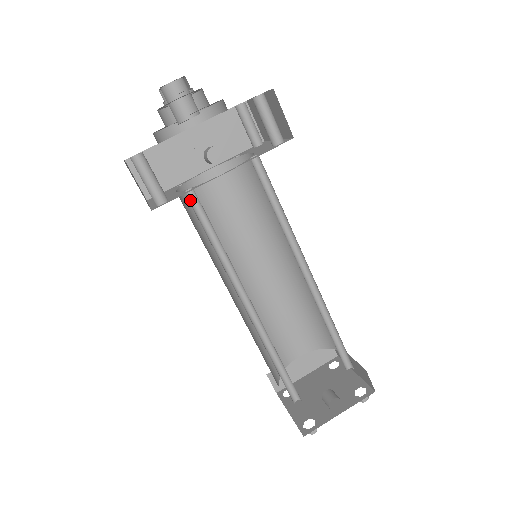
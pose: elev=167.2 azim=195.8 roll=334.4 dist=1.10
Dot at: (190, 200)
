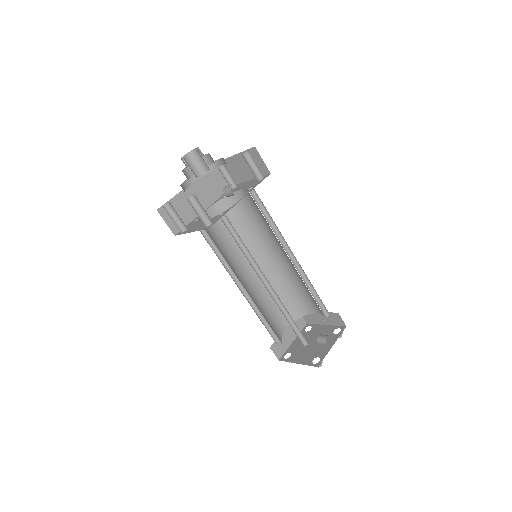
Dot at: (222, 221)
